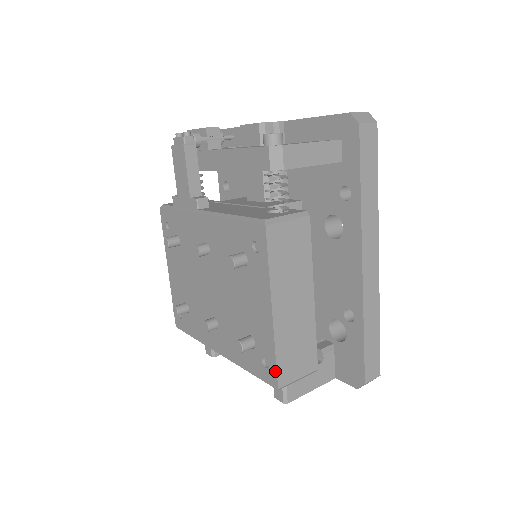
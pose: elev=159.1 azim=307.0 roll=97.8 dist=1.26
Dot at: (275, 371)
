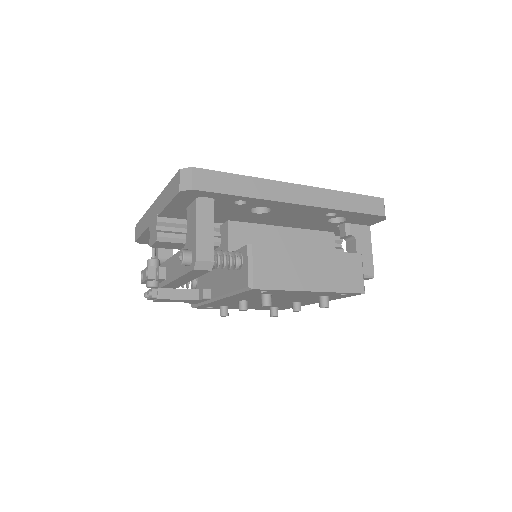
Dot at: occluded
